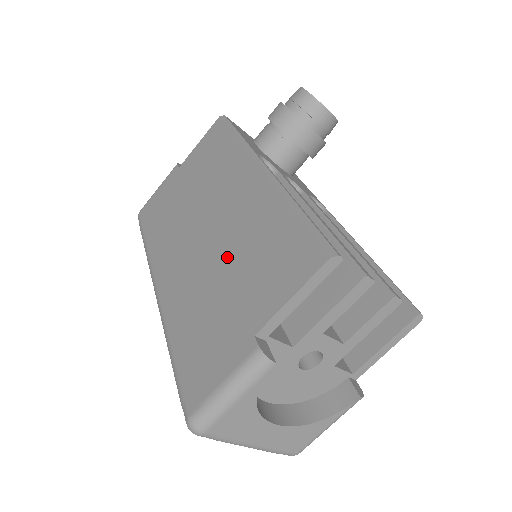
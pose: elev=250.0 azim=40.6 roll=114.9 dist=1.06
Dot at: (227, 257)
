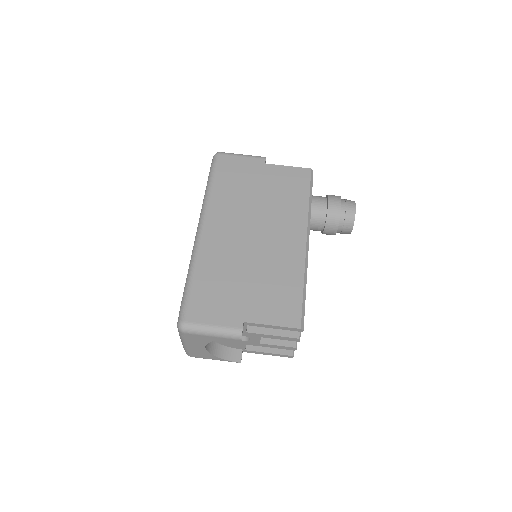
Dot at: (257, 266)
